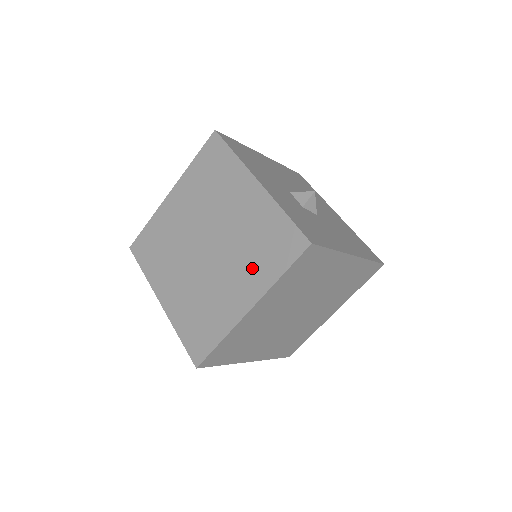
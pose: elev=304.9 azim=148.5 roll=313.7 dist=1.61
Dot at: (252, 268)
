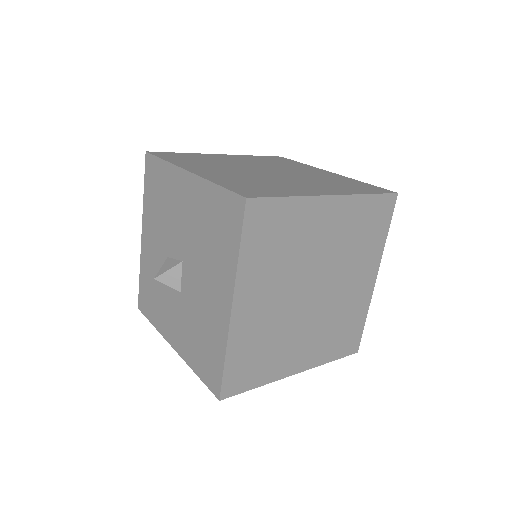
Dot at: (332, 186)
